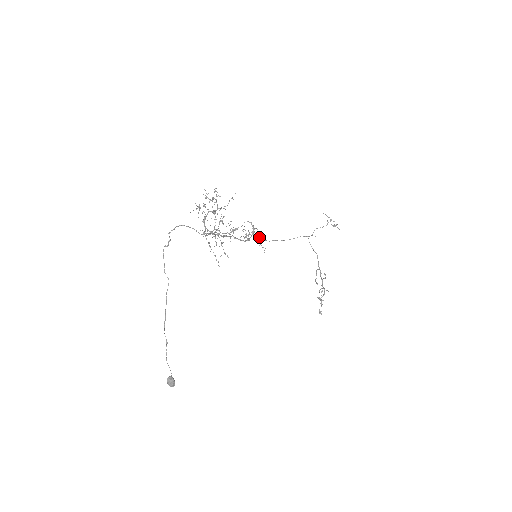
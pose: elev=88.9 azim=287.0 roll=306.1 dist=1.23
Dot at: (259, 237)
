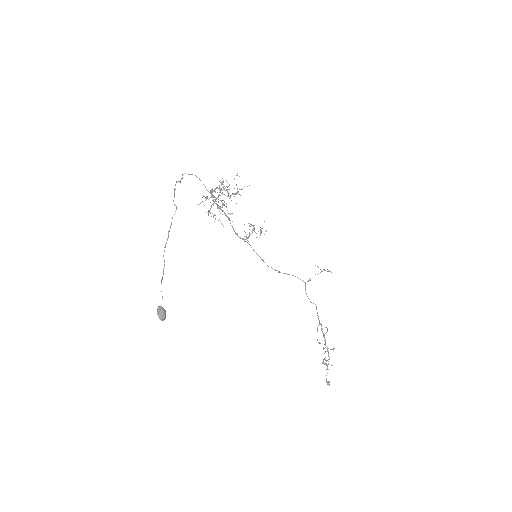
Dot at: occluded
